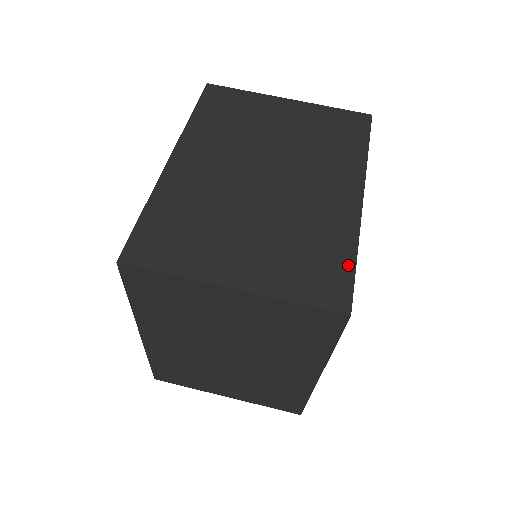
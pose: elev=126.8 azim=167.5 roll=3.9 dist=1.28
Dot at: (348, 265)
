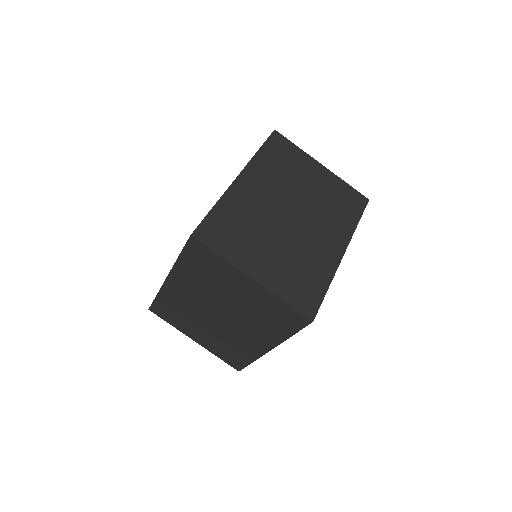
Dot at: (321, 292)
